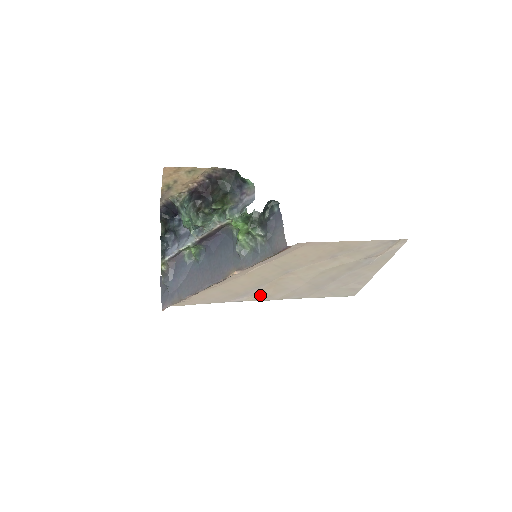
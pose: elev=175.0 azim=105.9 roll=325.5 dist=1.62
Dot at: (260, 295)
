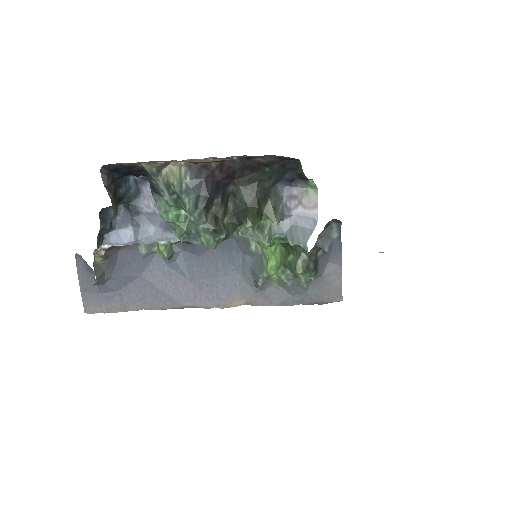
Dot at: occluded
